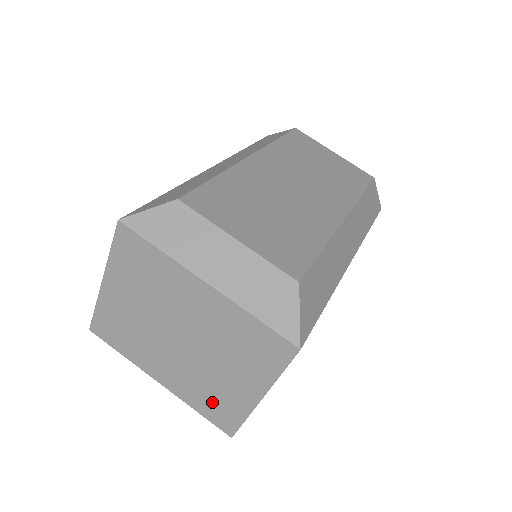
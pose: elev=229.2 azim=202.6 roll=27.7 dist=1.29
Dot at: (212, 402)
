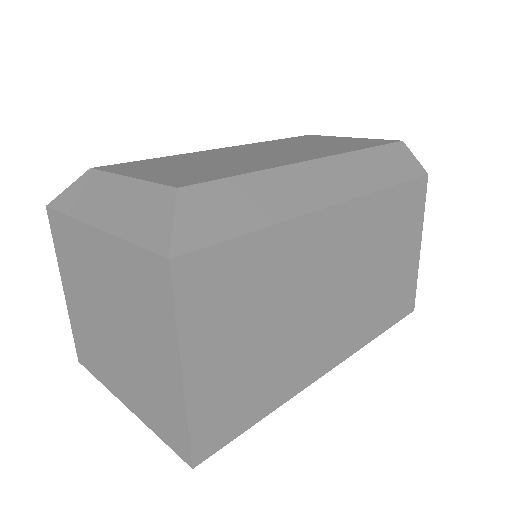
Dot at: (159, 410)
